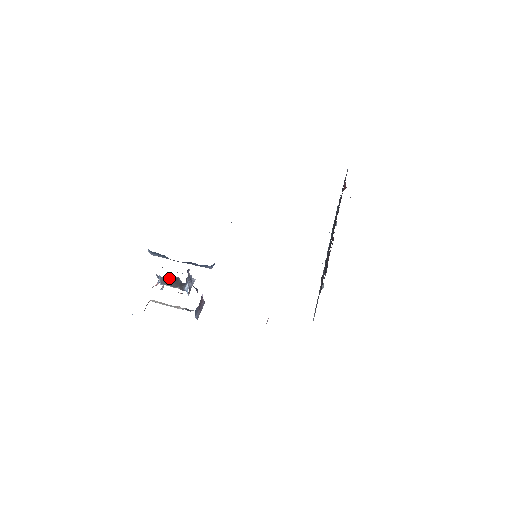
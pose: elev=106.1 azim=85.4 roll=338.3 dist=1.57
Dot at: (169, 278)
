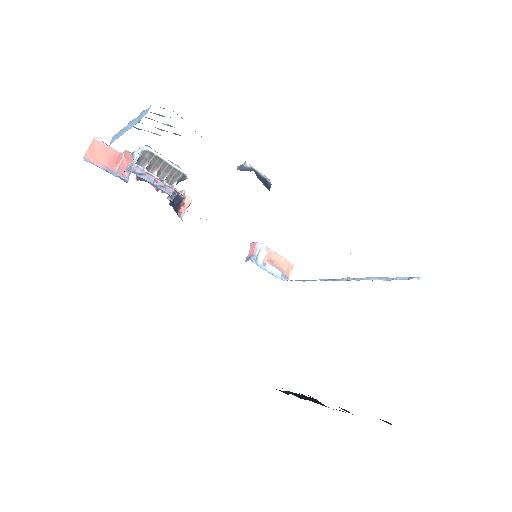
Dot at: occluded
